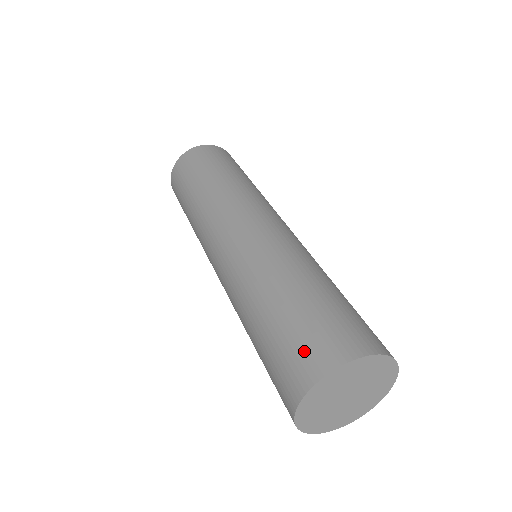
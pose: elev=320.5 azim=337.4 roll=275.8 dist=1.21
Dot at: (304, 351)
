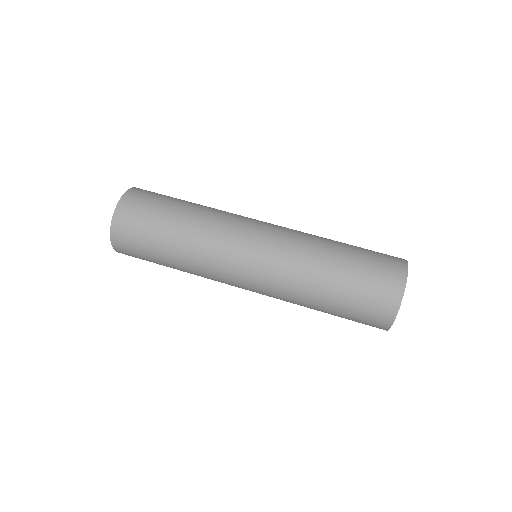
Dot at: (372, 315)
